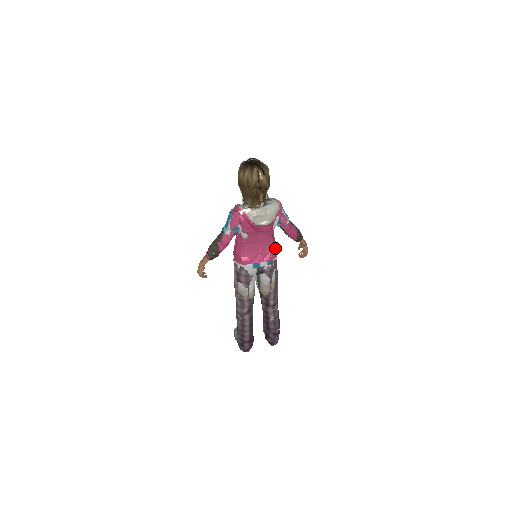
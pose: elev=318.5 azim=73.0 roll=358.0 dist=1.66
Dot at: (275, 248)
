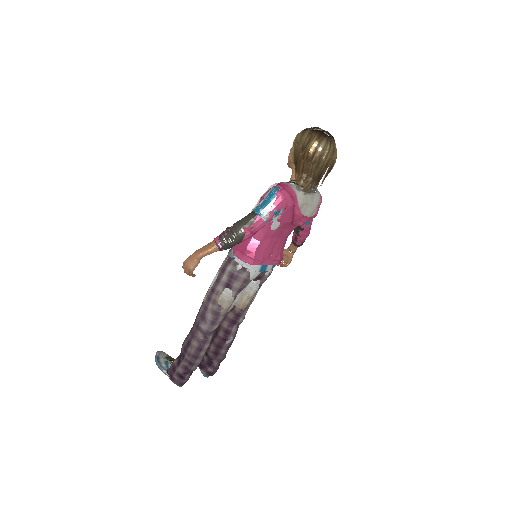
Dot at: (283, 250)
